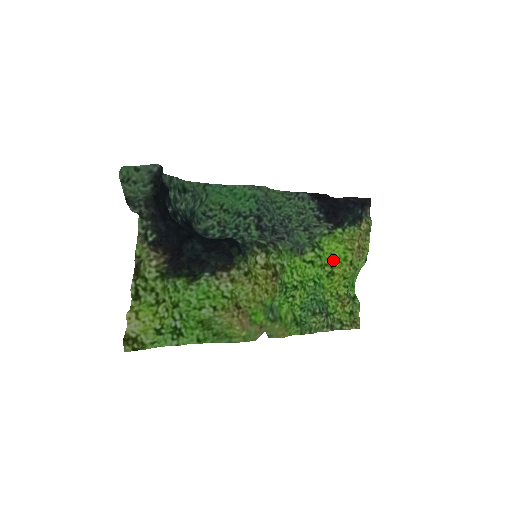
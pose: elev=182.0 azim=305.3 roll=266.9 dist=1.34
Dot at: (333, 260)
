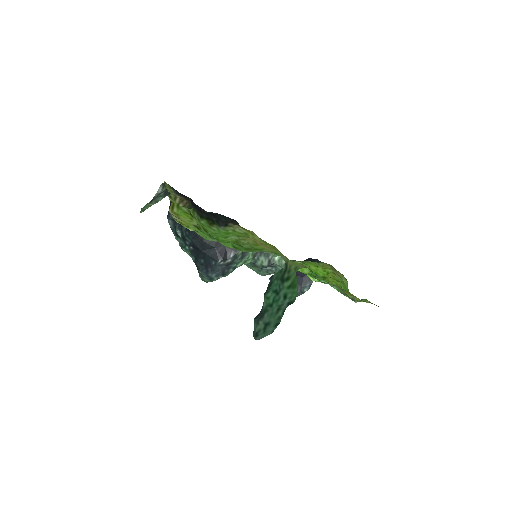
Dot at: occluded
